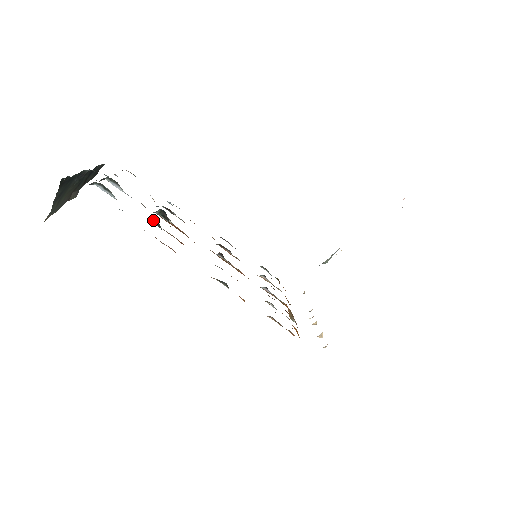
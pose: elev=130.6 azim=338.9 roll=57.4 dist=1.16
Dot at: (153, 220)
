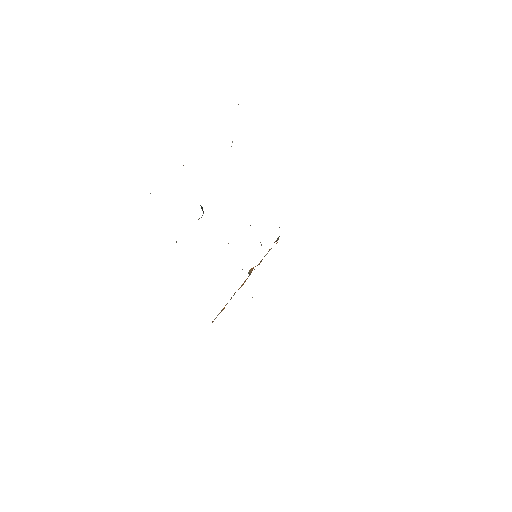
Dot at: occluded
